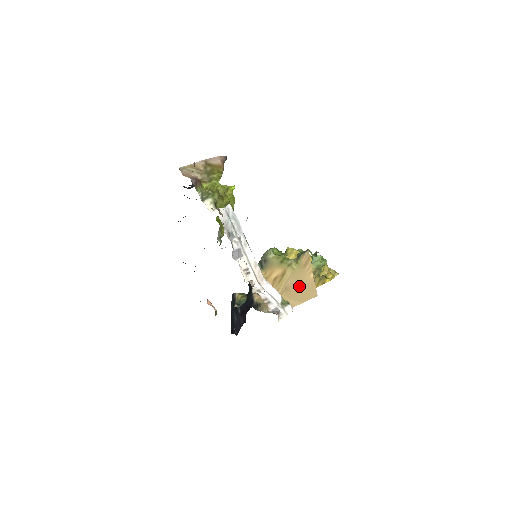
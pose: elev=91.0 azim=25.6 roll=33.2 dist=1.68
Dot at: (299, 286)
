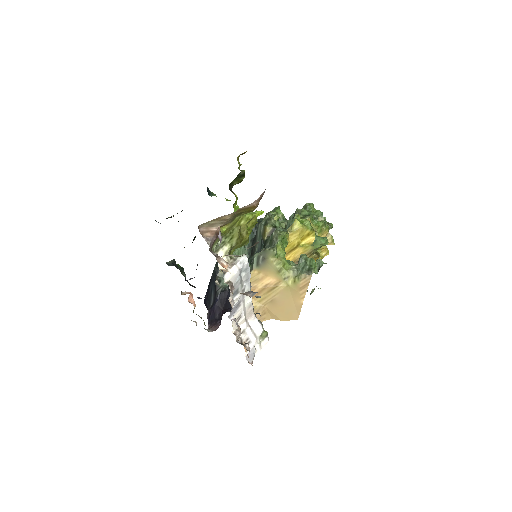
Dot at: (285, 304)
